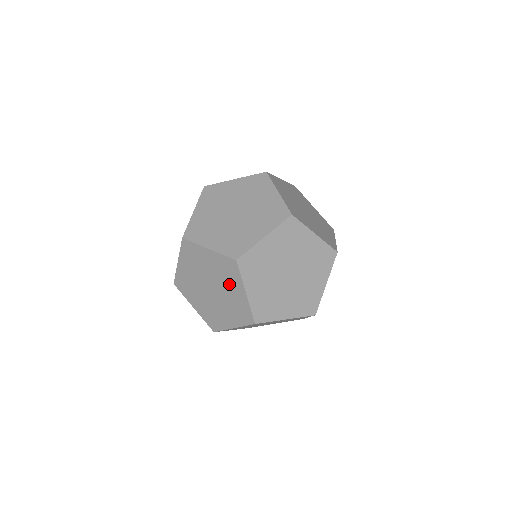
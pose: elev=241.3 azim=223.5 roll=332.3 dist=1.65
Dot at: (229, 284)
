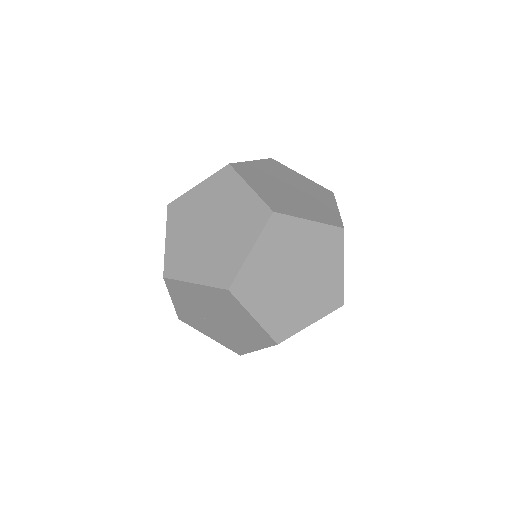
Dot at: (239, 232)
